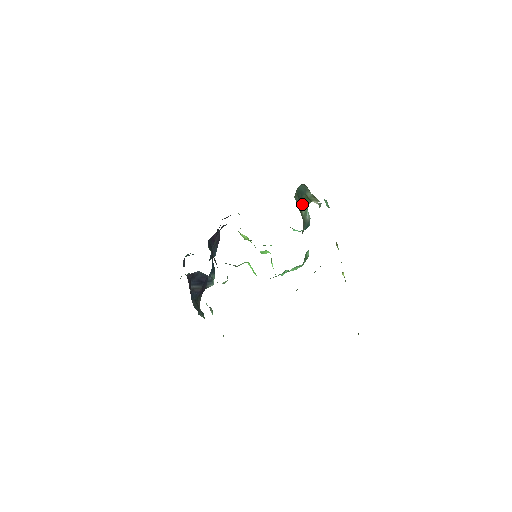
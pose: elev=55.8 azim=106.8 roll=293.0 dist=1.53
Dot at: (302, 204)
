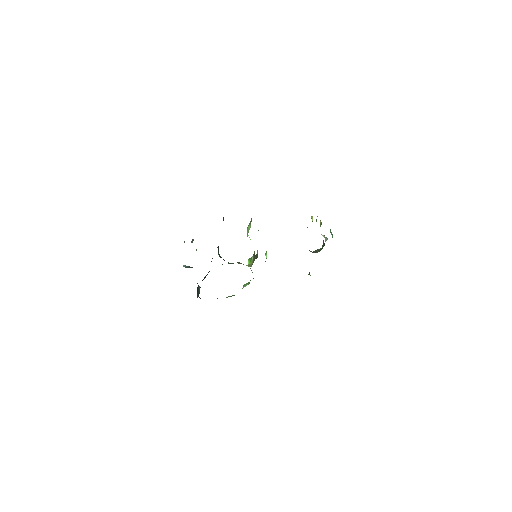
Dot at: occluded
